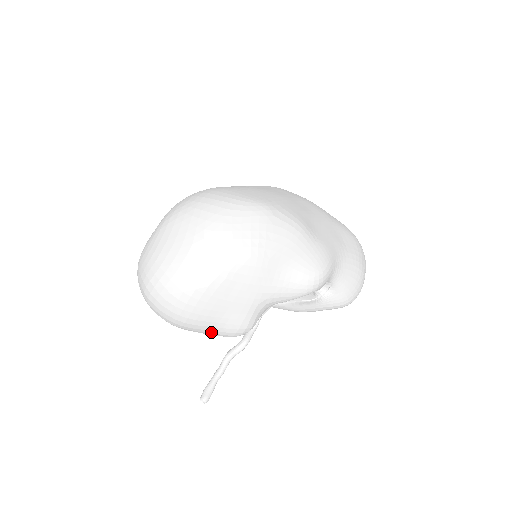
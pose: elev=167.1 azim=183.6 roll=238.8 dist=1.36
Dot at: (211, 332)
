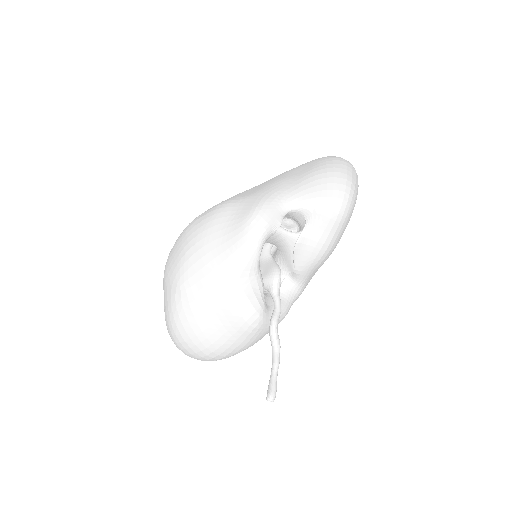
Dot at: (235, 338)
